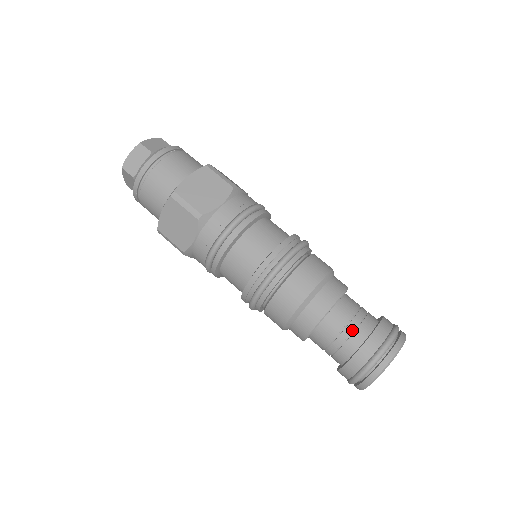
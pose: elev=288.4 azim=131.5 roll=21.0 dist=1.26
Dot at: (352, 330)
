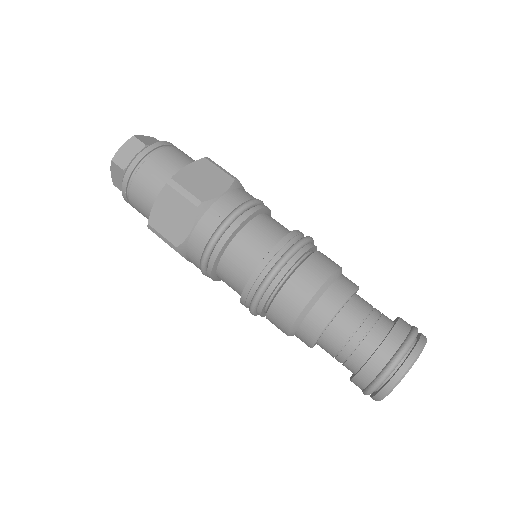
Dot at: (369, 327)
